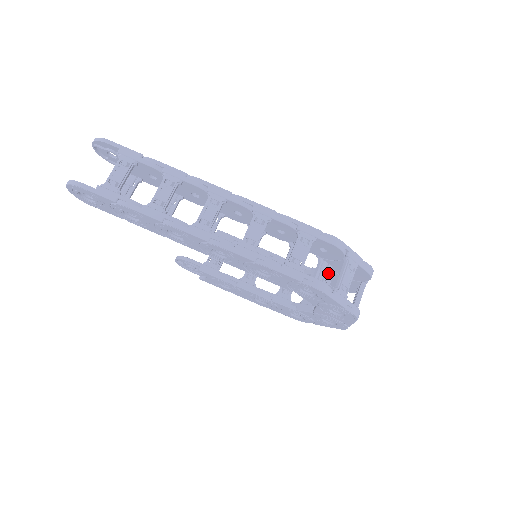
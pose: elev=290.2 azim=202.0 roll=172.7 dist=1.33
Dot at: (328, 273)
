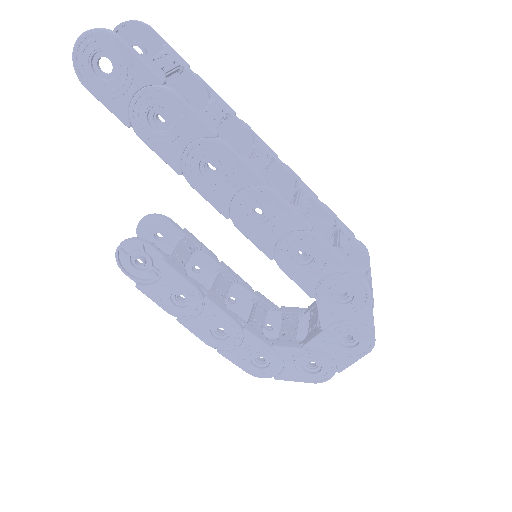
Dot at: occluded
